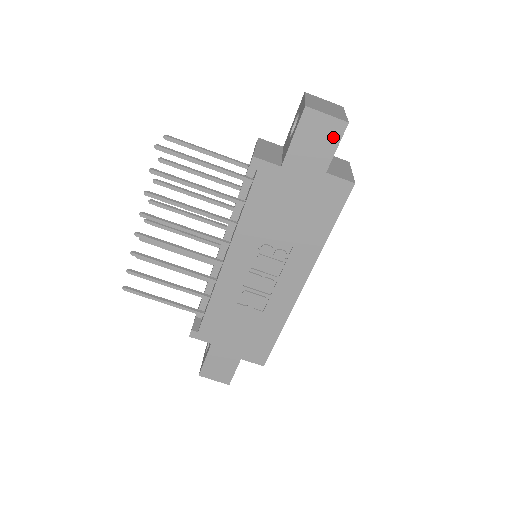
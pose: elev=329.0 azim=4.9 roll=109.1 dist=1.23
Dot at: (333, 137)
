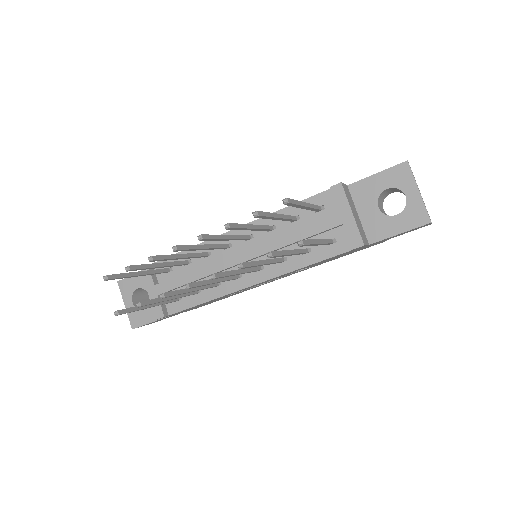
Dot at: occluded
